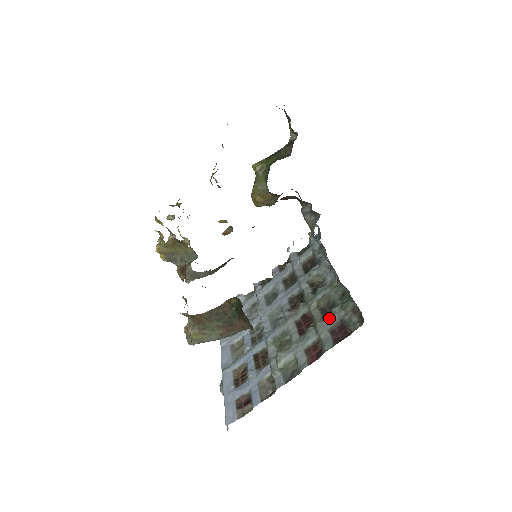
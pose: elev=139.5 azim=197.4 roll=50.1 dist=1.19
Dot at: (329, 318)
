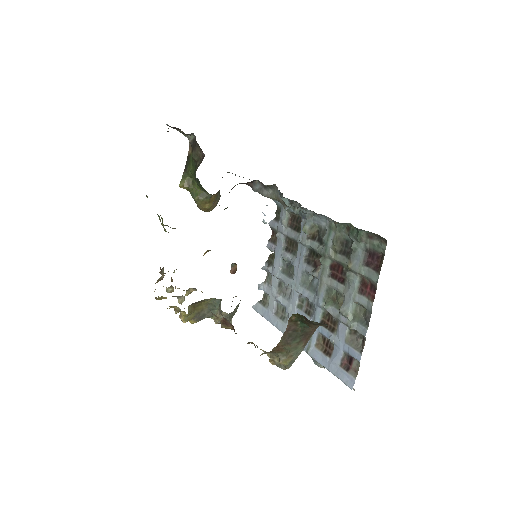
Dot at: (355, 256)
